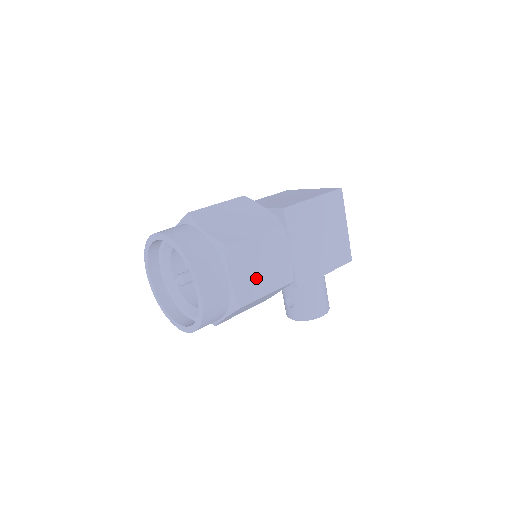
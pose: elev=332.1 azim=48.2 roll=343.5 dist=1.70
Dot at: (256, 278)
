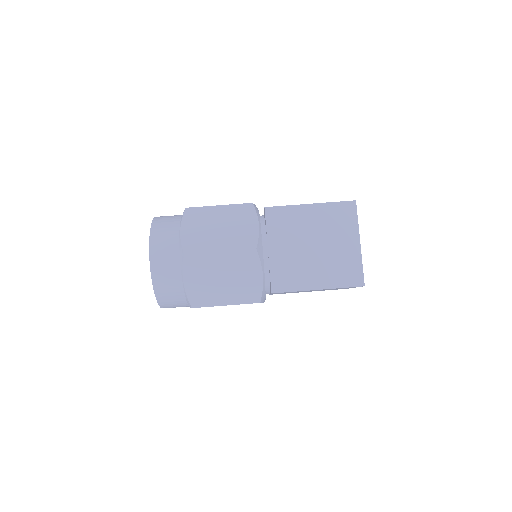
Dot at: occluded
